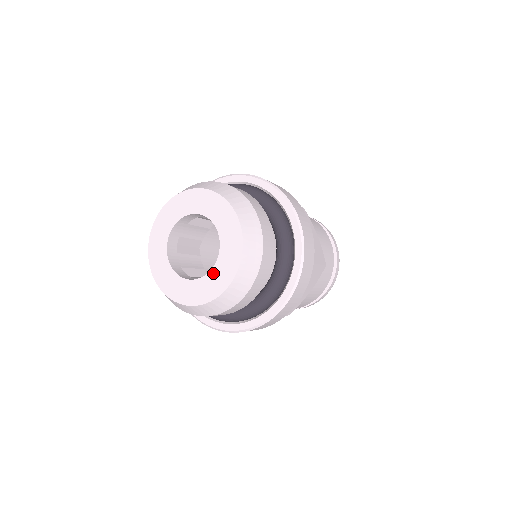
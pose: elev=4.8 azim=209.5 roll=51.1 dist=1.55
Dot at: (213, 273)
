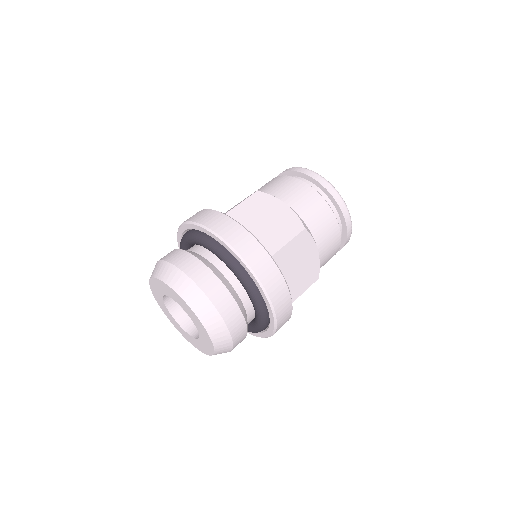
Dot at: (198, 341)
